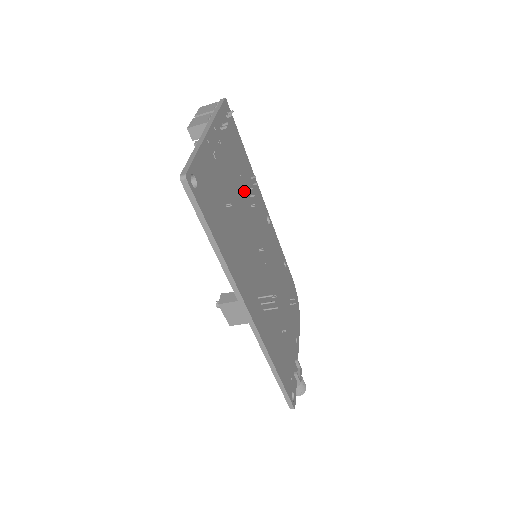
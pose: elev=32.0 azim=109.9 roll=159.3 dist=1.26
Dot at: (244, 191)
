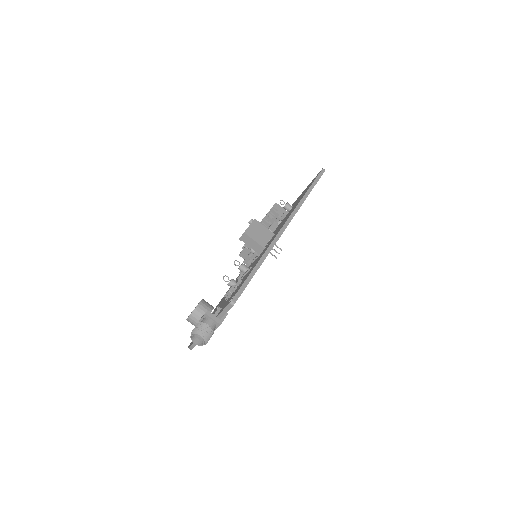
Dot at: occluded
